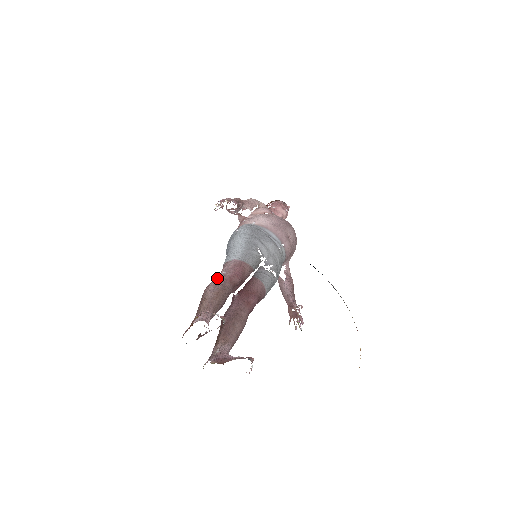
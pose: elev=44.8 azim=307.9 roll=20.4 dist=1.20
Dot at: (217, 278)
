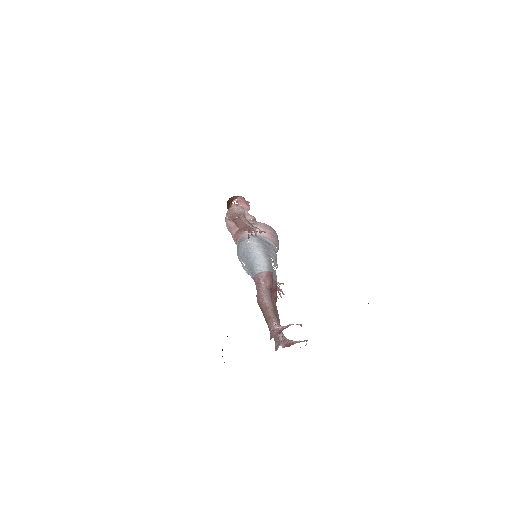
Dot at: (261, 288)
